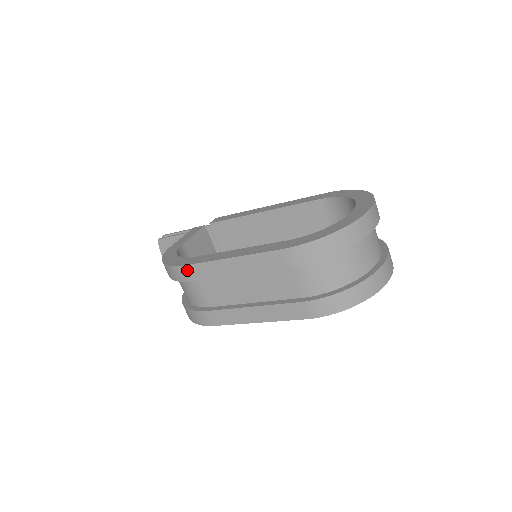
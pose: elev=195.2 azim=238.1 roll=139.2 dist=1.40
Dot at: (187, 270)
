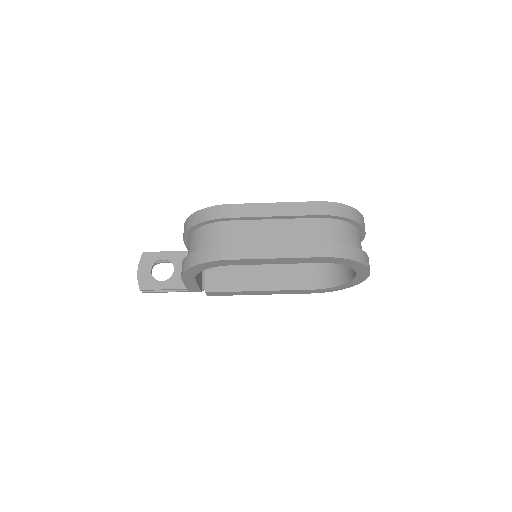
Dot at: (228, 208)
